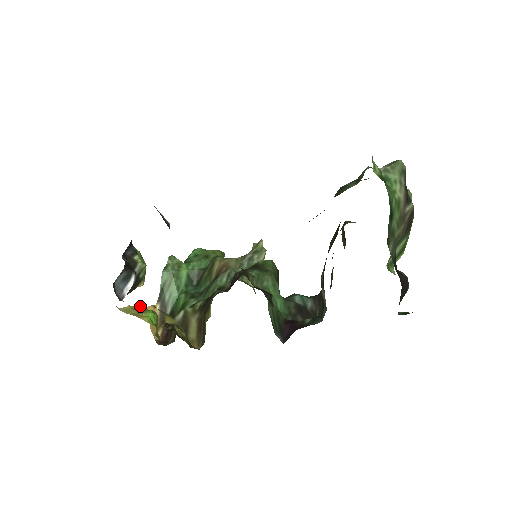
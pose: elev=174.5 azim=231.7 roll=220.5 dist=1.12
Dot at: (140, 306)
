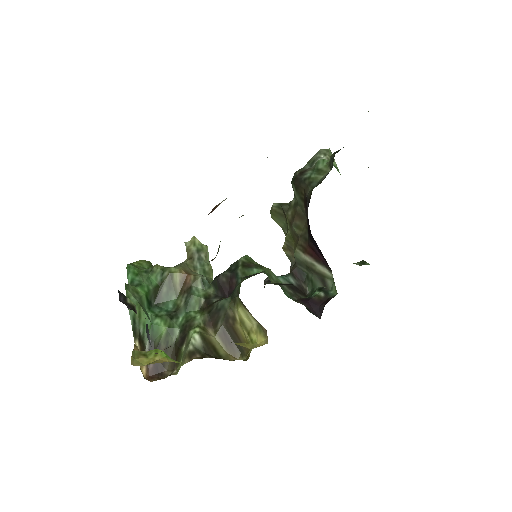
Dot at: (134, 352)
